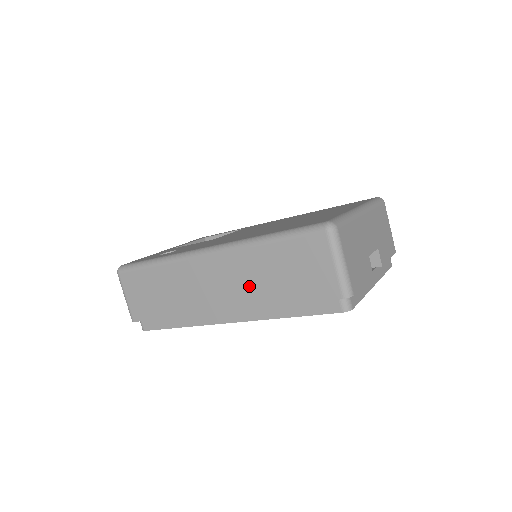
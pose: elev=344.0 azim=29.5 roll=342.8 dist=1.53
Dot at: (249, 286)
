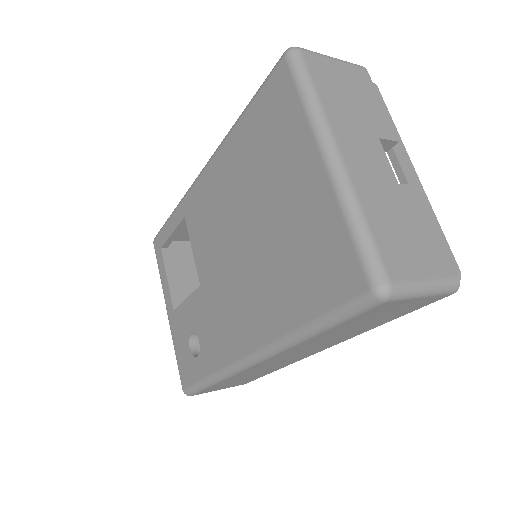
Dot at: (330, 342)
